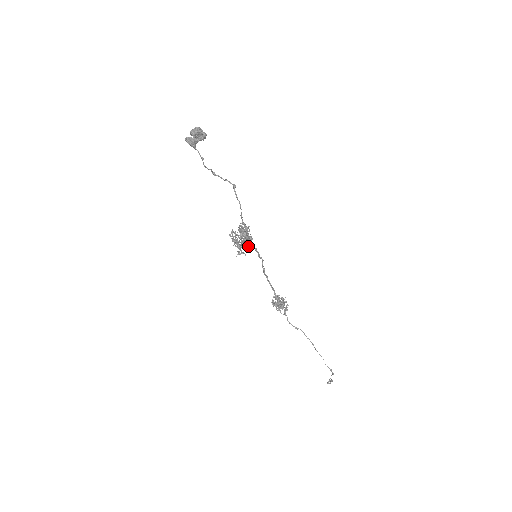
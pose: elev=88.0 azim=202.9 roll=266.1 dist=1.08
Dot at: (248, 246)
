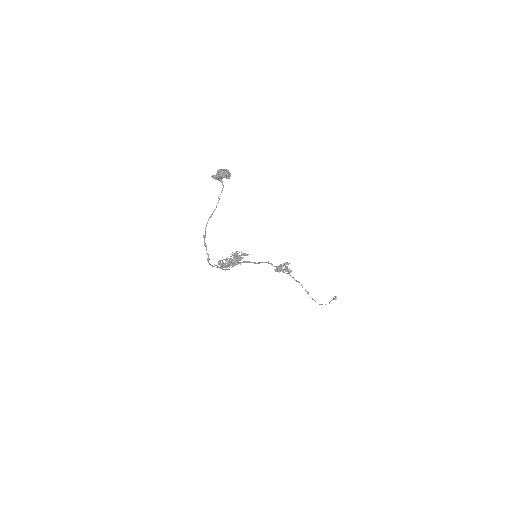
Dot at: (238, 262)
